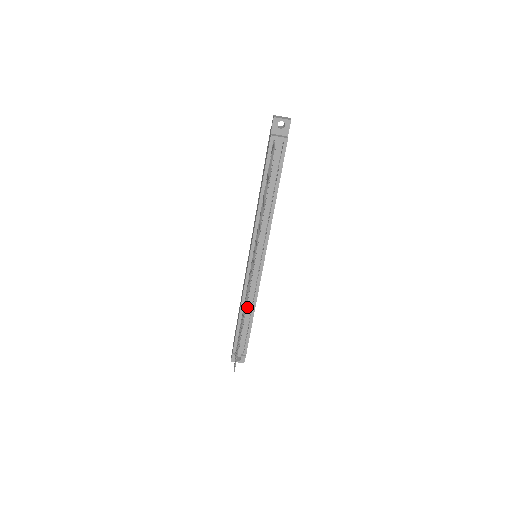
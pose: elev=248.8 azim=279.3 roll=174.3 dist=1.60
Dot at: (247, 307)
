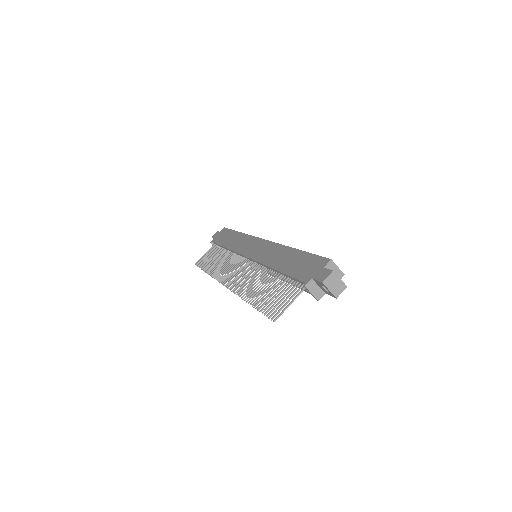
Dot at: occluded
